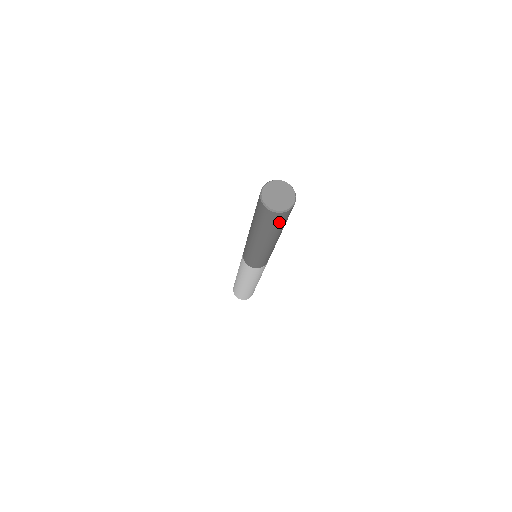
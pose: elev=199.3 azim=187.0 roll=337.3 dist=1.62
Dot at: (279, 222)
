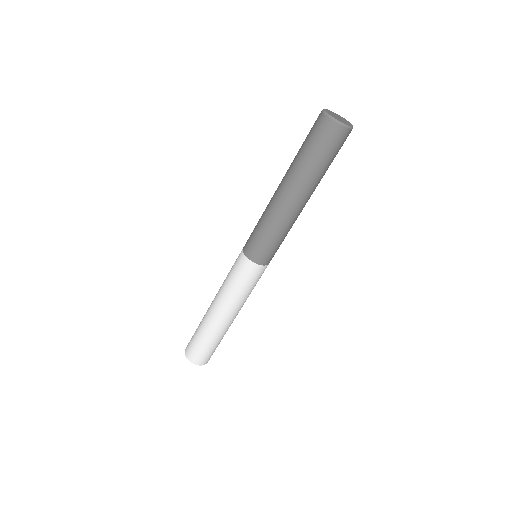
Dot at: (331, 148)
